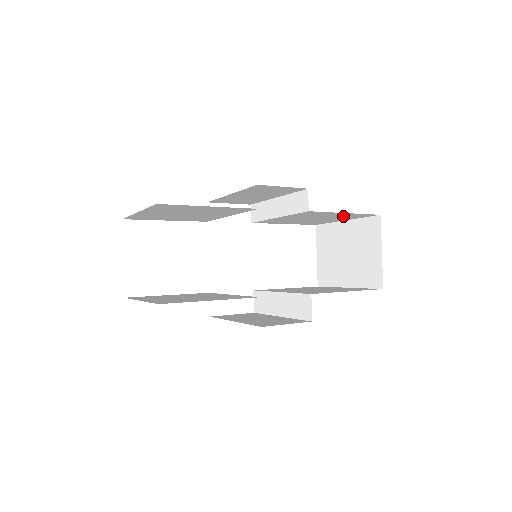
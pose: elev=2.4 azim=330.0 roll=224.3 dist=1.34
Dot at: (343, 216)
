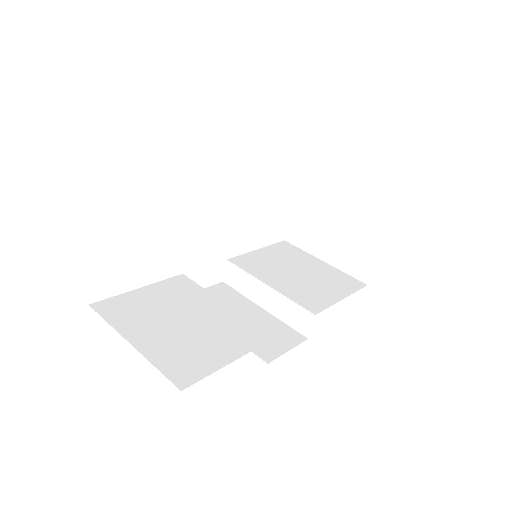
Dot at: occluded
